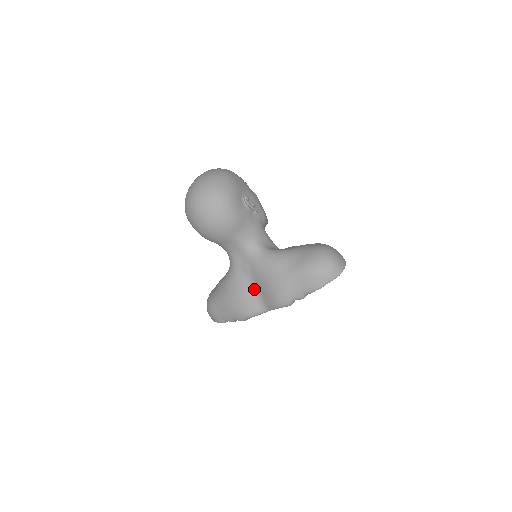
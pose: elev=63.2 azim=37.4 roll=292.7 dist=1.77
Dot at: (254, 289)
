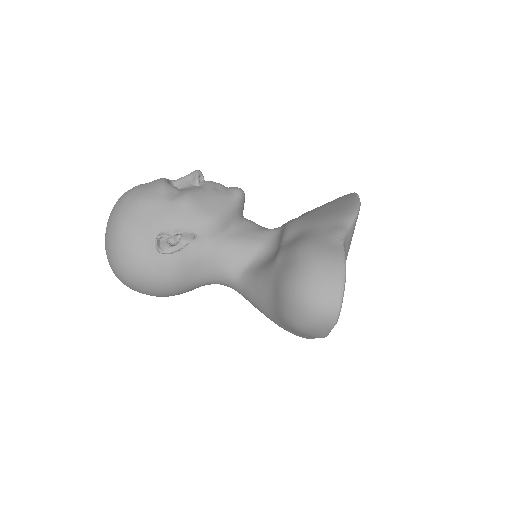
Dot at: occluded
